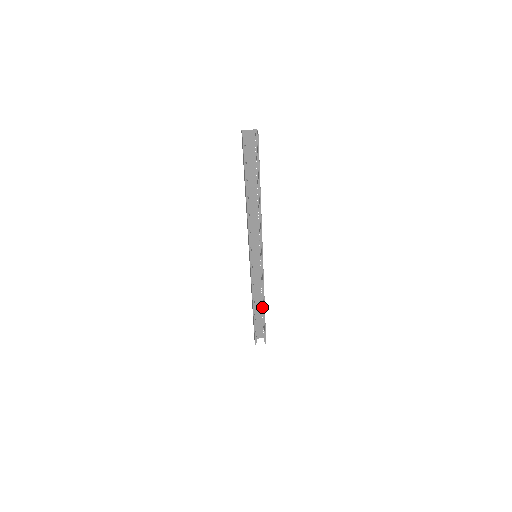
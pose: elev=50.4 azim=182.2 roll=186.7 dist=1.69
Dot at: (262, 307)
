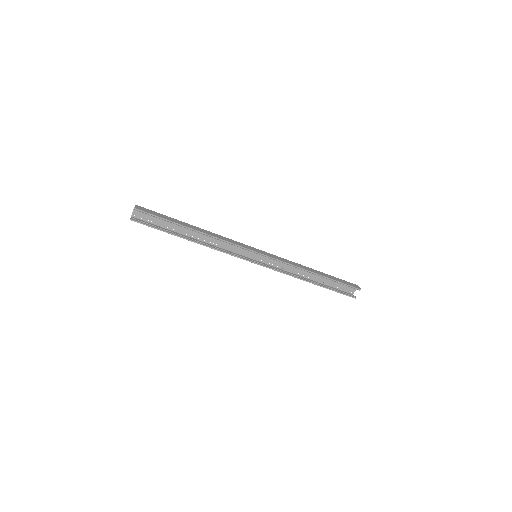
Dot at: occluded
